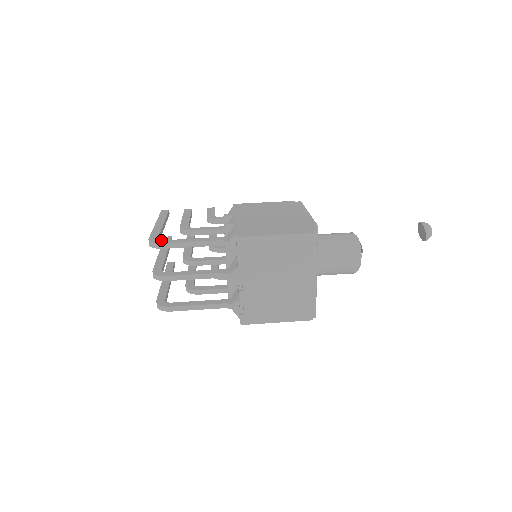
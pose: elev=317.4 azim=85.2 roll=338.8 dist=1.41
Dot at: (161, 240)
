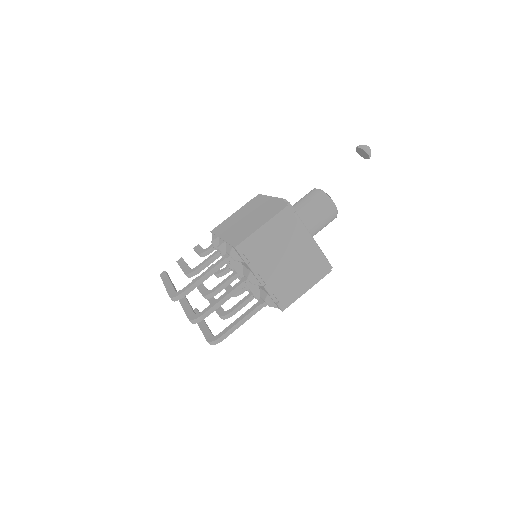
Dot at: (180, 291)
